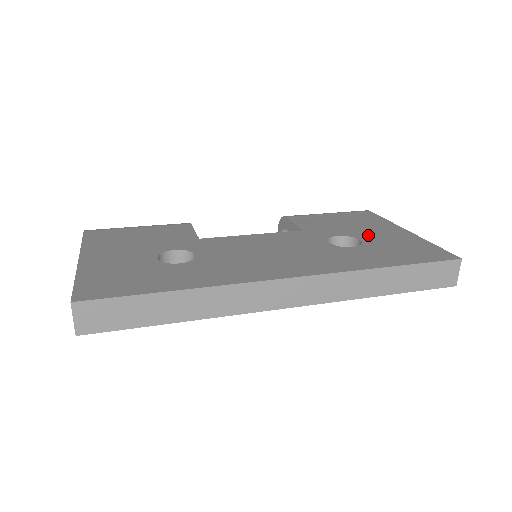
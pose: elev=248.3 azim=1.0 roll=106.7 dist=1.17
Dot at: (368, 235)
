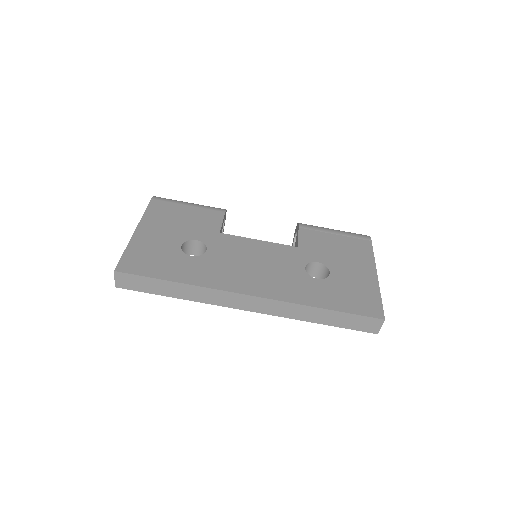
Dot at: (341, 269)
